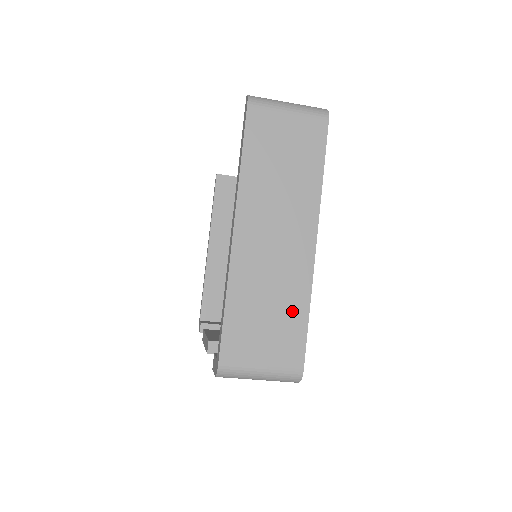
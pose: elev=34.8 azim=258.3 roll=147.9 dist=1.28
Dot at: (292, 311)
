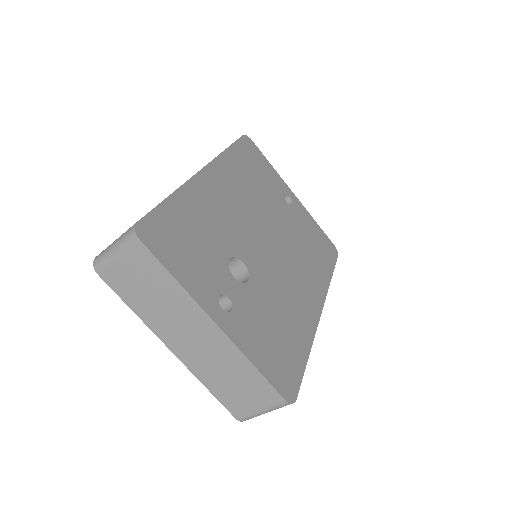
Dot at: (245, 372)
